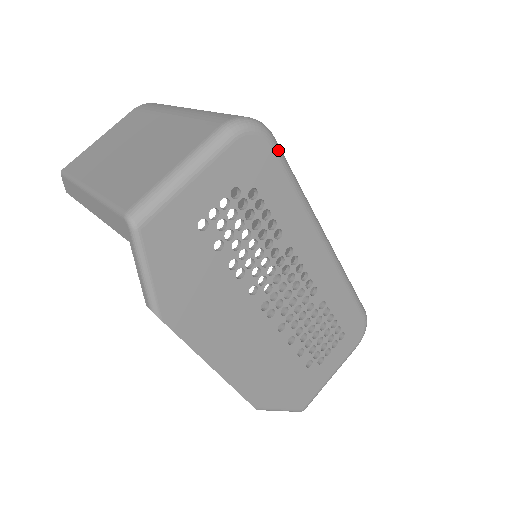
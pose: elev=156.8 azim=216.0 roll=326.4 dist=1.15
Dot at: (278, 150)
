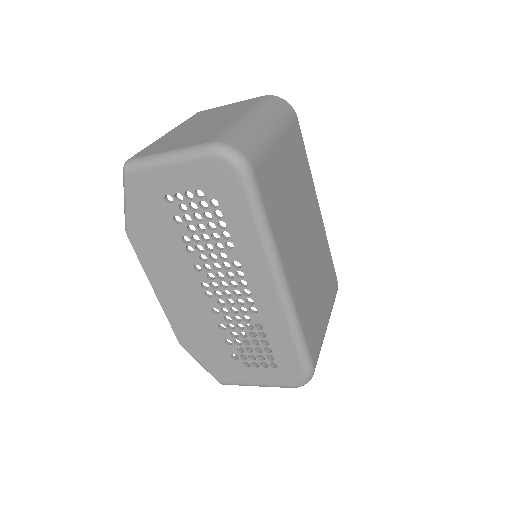
Dot at: (247, 186)
